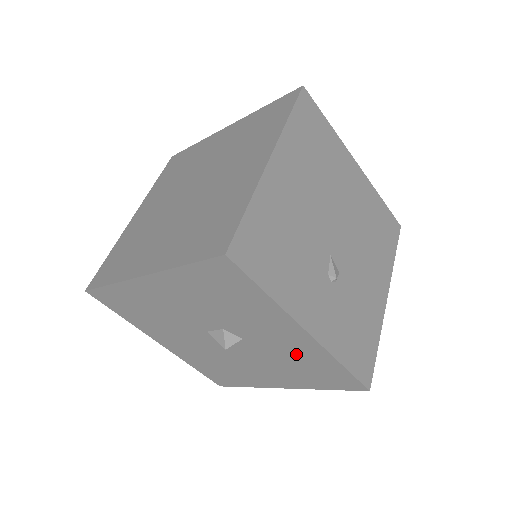
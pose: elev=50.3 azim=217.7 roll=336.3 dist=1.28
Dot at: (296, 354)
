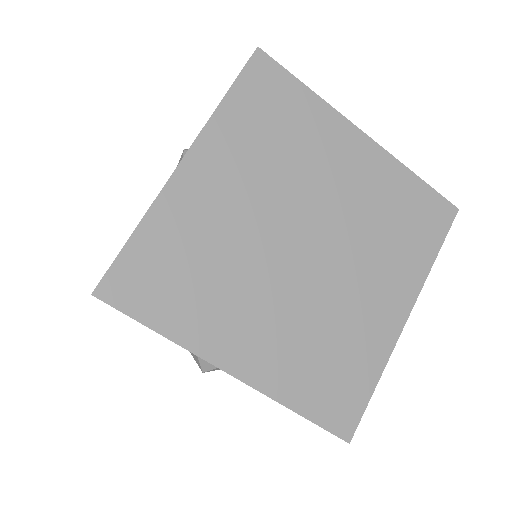
Dot at: occluded
